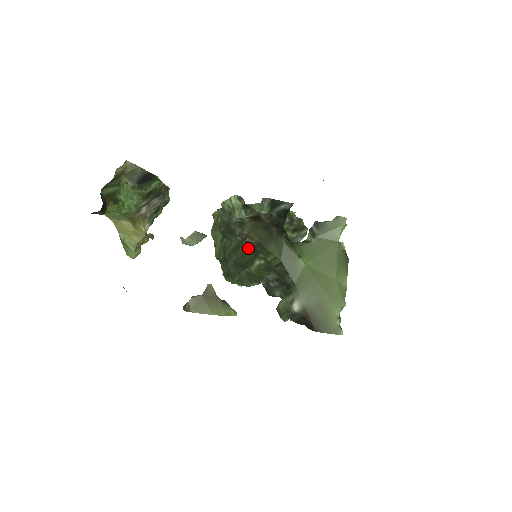
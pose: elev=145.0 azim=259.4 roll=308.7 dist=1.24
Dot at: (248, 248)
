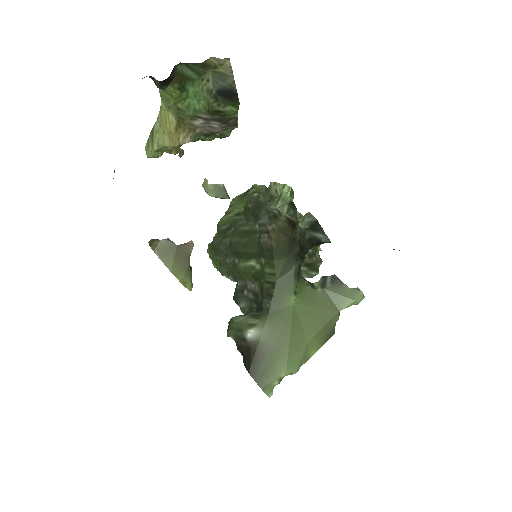
Dot at: (257, 243)
